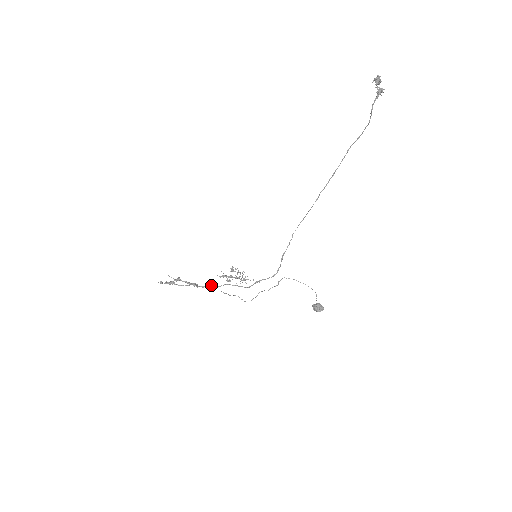
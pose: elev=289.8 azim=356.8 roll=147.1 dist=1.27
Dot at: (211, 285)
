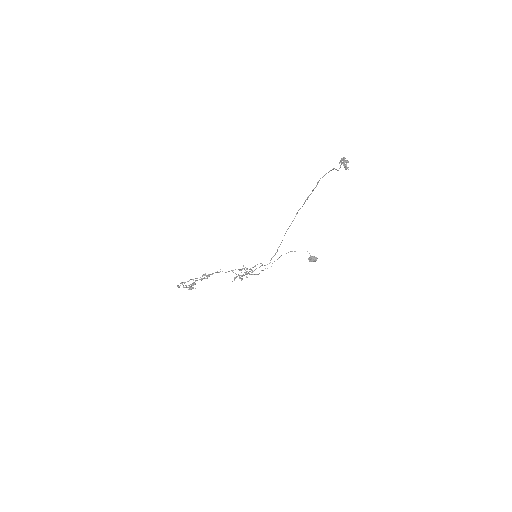
Dot at: occluded
